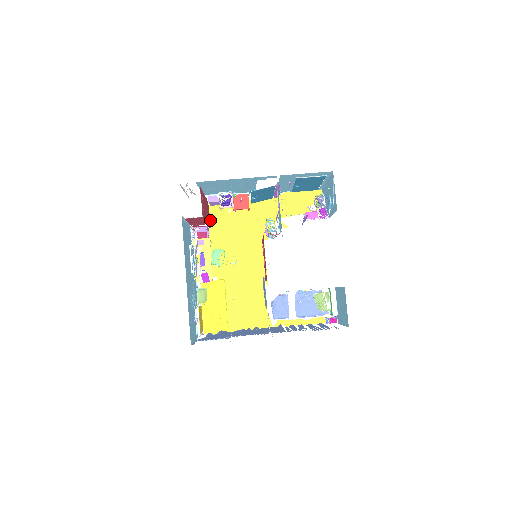
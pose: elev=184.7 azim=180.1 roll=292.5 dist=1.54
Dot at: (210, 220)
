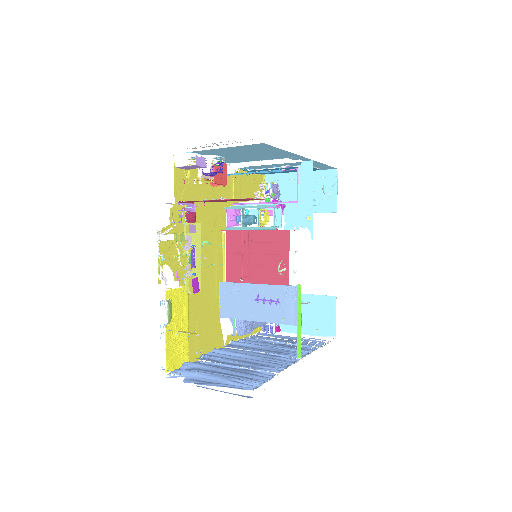
Dot at: (175, 191)
